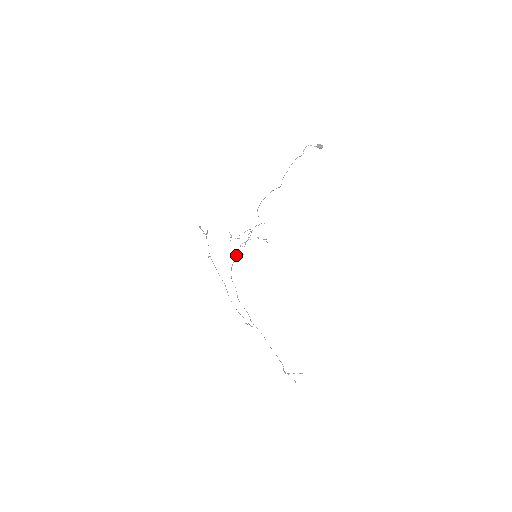
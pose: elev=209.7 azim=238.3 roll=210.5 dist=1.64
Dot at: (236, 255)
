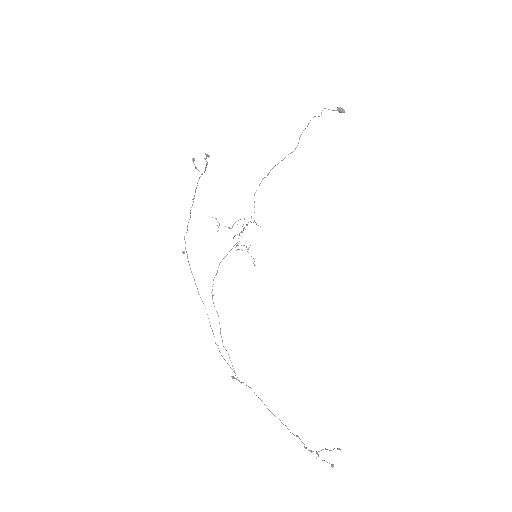
Dot at: occluded
